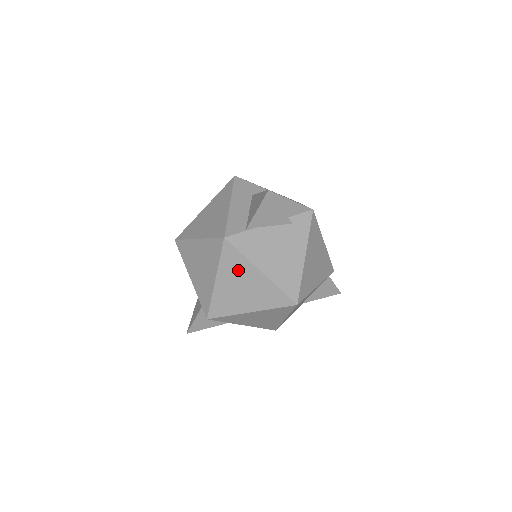
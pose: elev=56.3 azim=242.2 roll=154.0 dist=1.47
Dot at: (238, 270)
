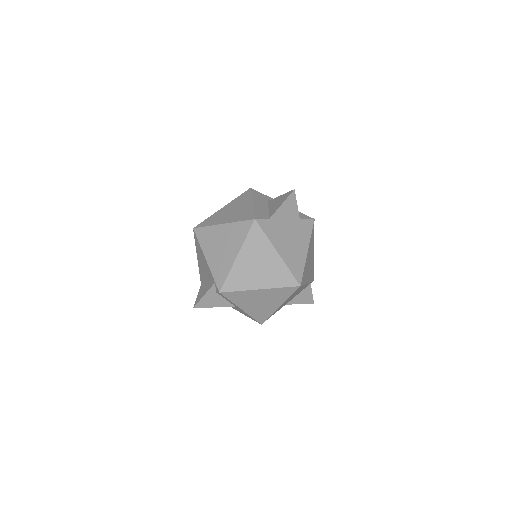
Dot at: (259, 249)
